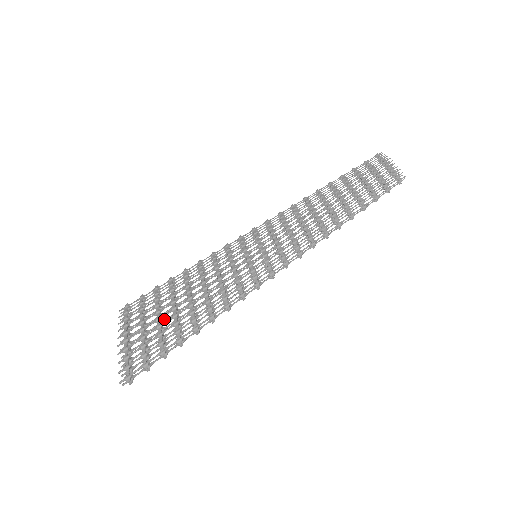
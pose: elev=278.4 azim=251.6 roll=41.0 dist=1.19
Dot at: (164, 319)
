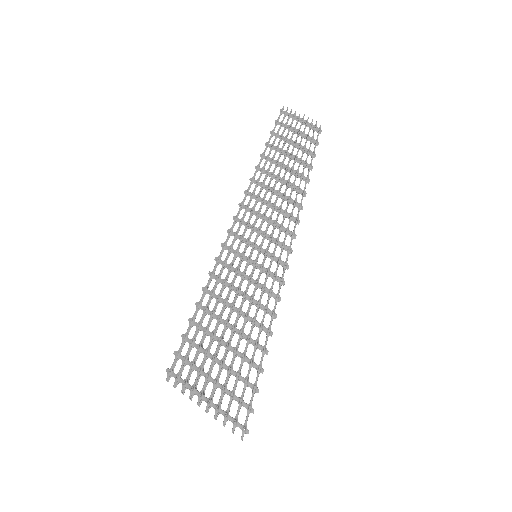
Dot at: (223, 360)
